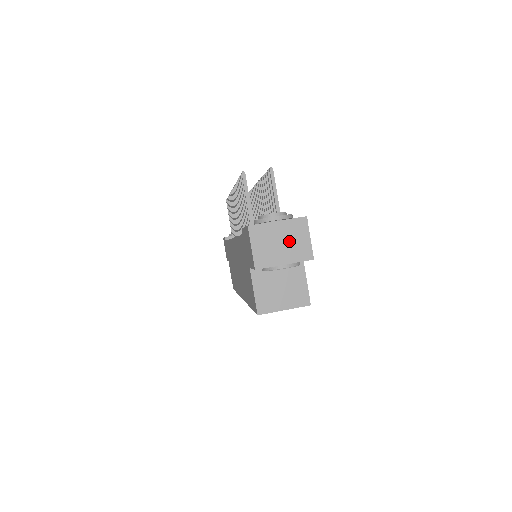
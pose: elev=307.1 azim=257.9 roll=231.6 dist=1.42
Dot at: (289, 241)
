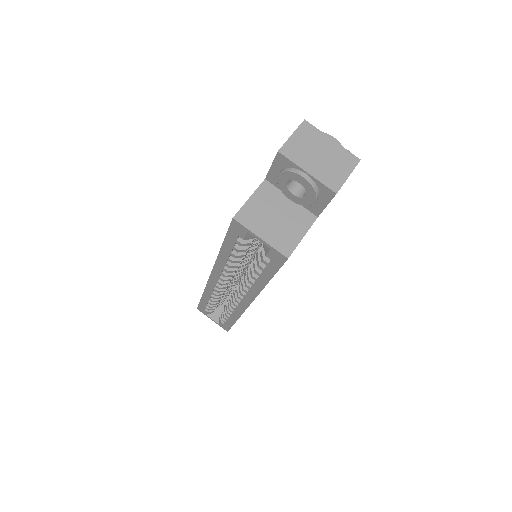
Dot at: (328, 161)
